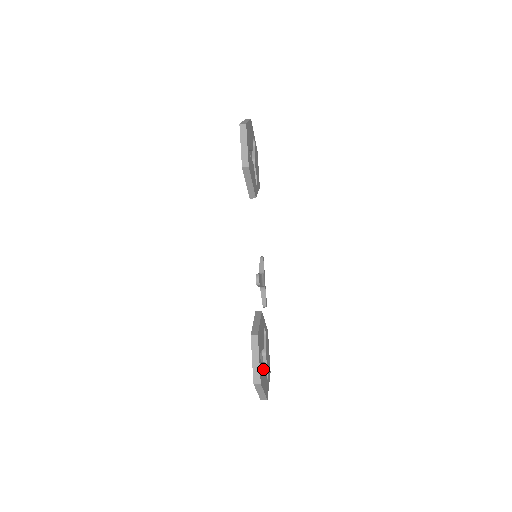
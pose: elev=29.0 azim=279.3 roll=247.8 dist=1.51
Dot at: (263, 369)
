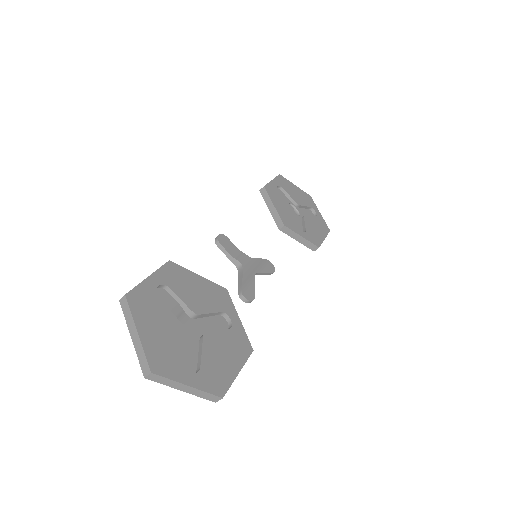
Dot at: (165, 317)
